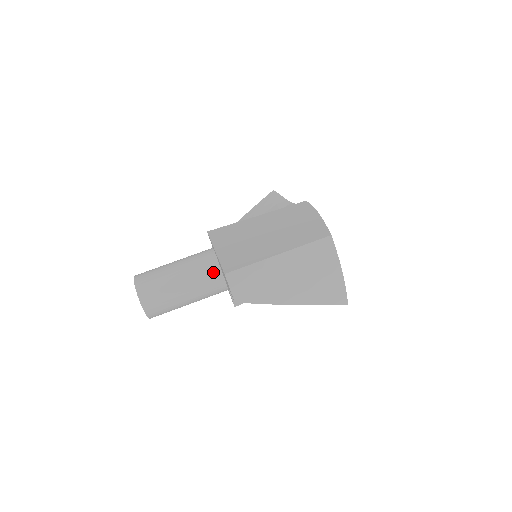
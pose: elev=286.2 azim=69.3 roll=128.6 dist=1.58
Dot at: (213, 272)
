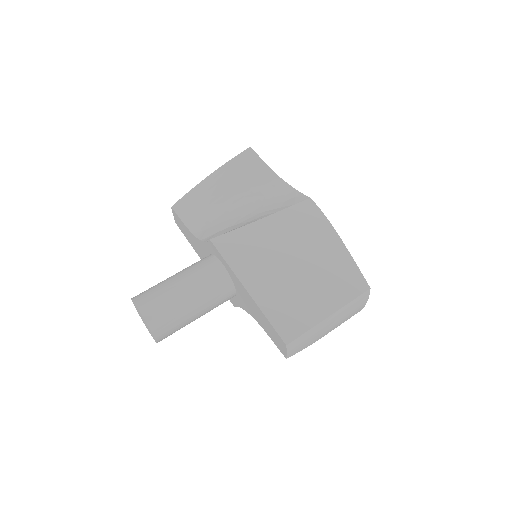
Dot at: (228, 294)
